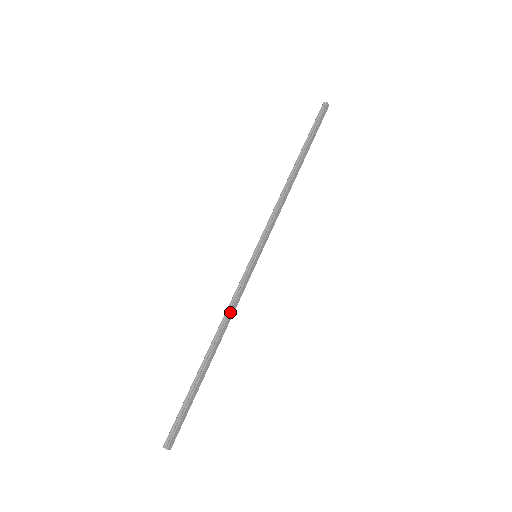
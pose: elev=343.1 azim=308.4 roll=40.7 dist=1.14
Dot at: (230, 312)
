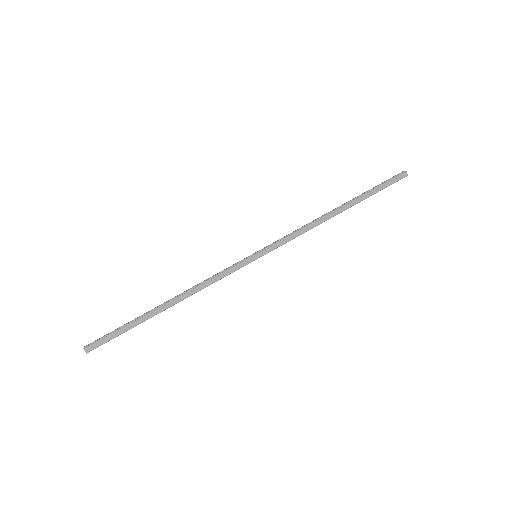
Dot at: (203, 283)
